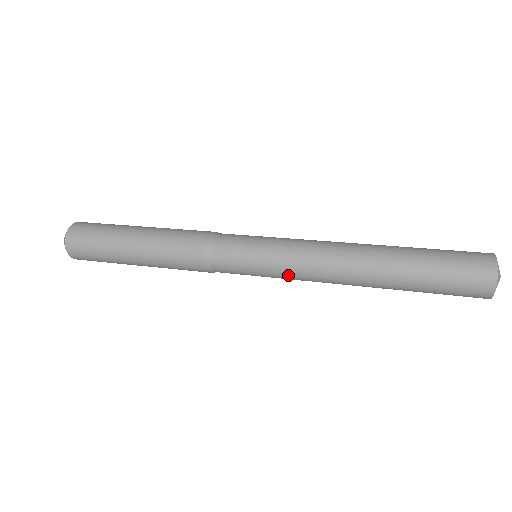
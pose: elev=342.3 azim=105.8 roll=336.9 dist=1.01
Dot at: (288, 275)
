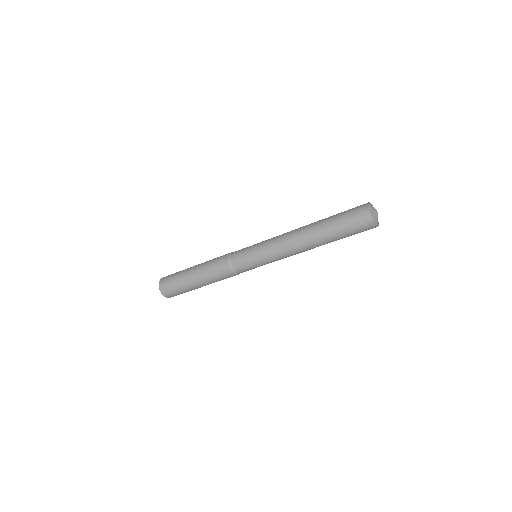
Dot at: (273, 258)
